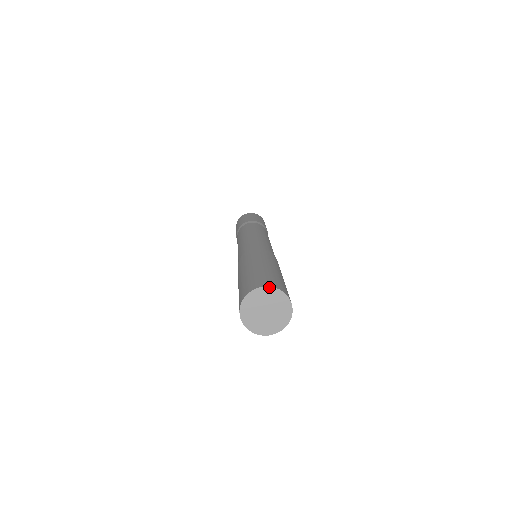
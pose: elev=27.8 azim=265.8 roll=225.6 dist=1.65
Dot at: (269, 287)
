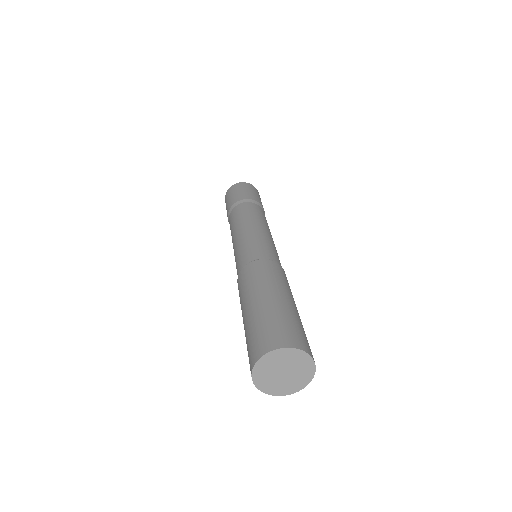
Dot at: (307, 354)
